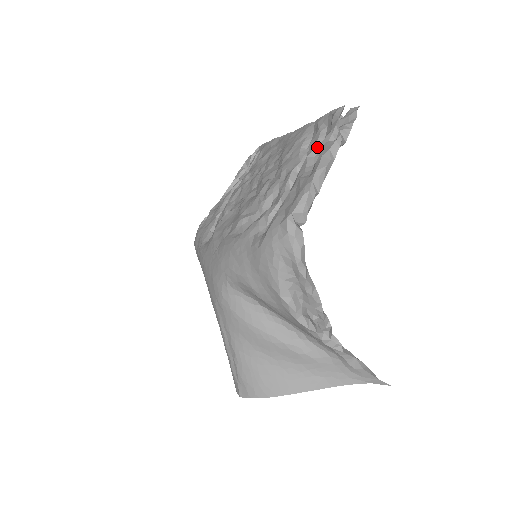
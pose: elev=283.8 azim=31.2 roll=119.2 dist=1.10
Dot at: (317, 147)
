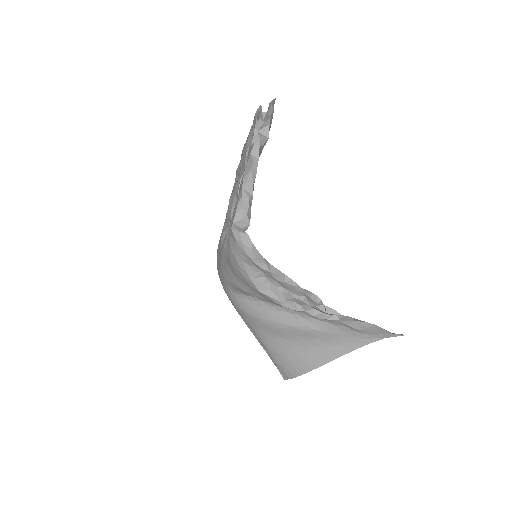
Dot at: occluded
